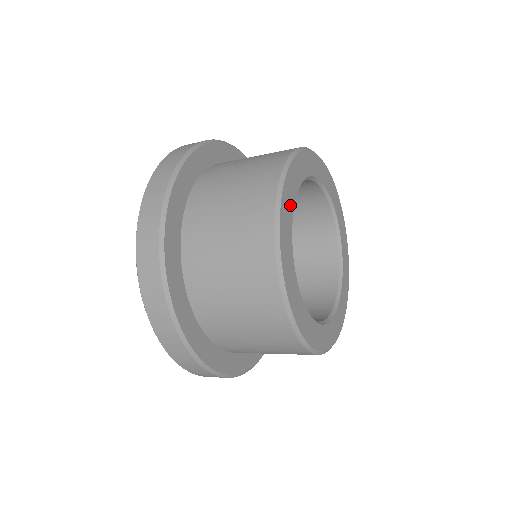
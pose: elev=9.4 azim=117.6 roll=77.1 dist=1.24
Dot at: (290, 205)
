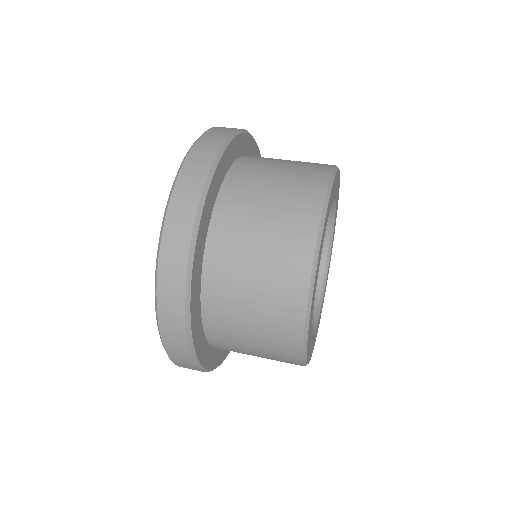
Dot at: (312, 313)
